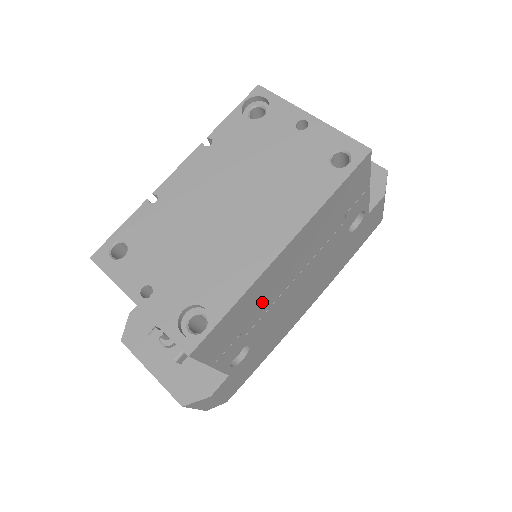
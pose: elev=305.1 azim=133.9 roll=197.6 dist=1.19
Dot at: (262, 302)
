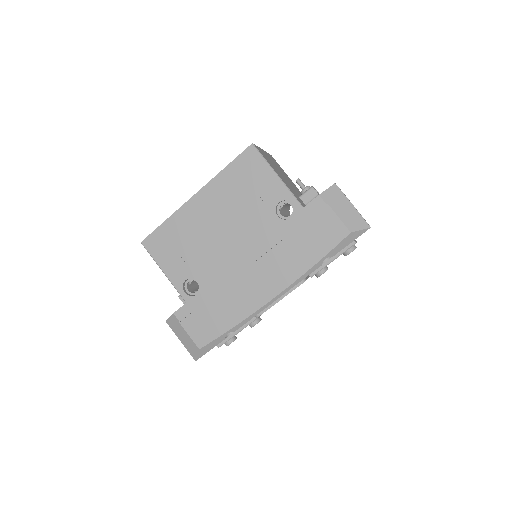
Dot at: (193, 237)
